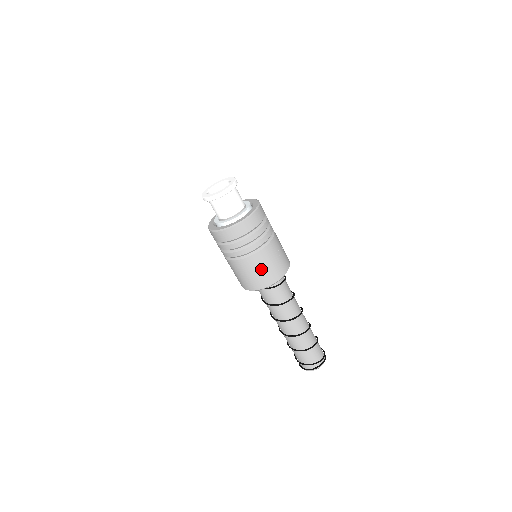
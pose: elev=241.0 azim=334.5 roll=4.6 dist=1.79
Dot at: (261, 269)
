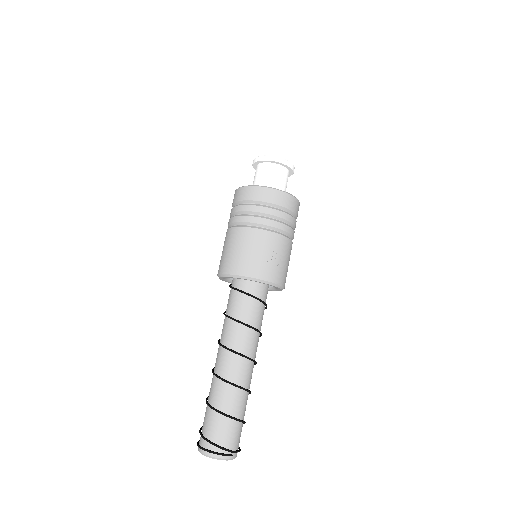
Dot at: (237, 248)
